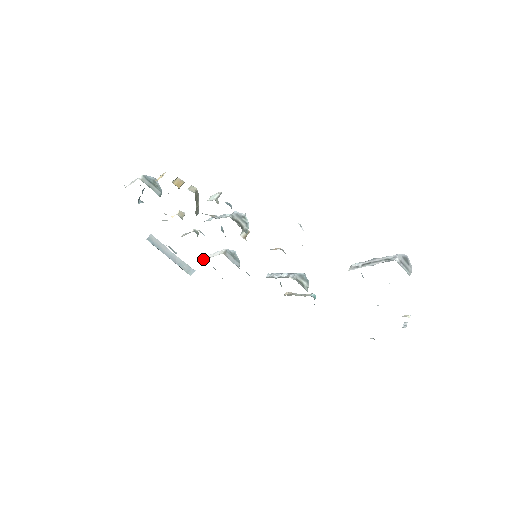
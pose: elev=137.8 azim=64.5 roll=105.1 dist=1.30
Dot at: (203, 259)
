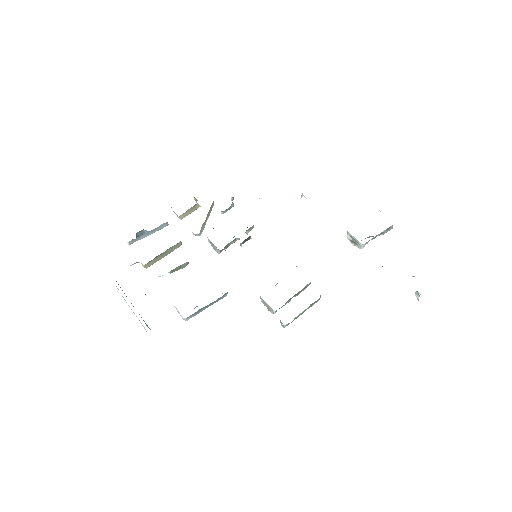
Dot at: occluded
